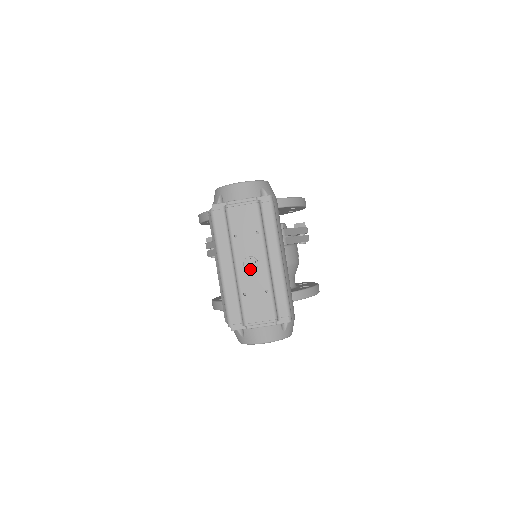
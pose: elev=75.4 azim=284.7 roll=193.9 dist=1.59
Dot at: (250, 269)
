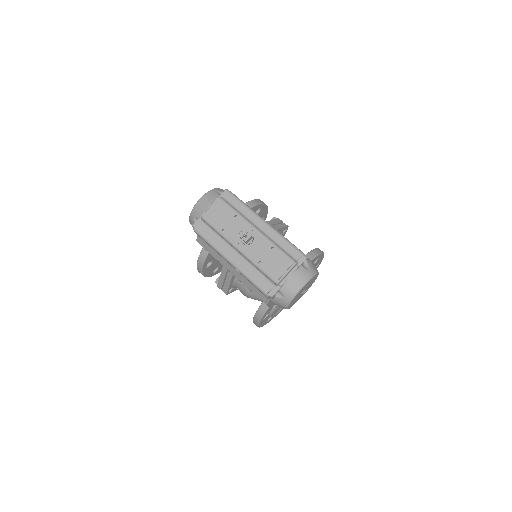
Dot at: (249, 241)
